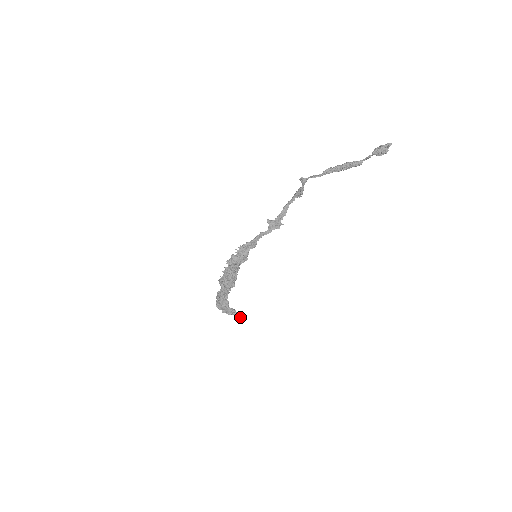
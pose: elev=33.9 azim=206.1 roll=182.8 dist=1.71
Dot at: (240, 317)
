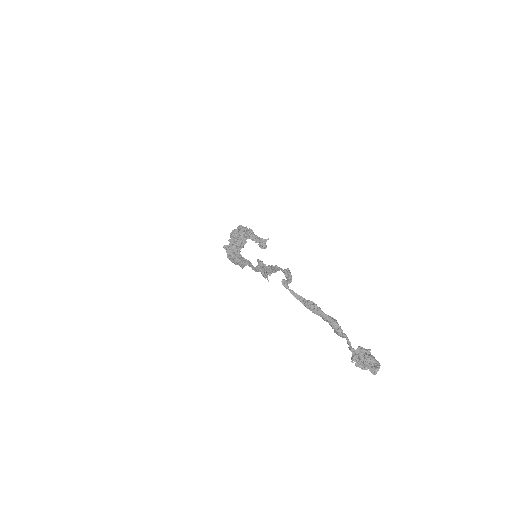
Dot at: (261, 247)
